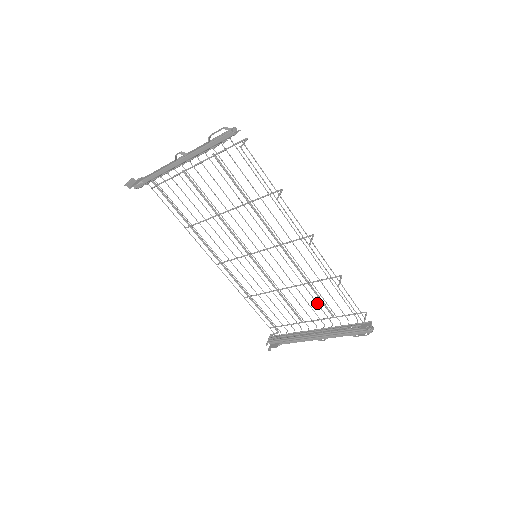
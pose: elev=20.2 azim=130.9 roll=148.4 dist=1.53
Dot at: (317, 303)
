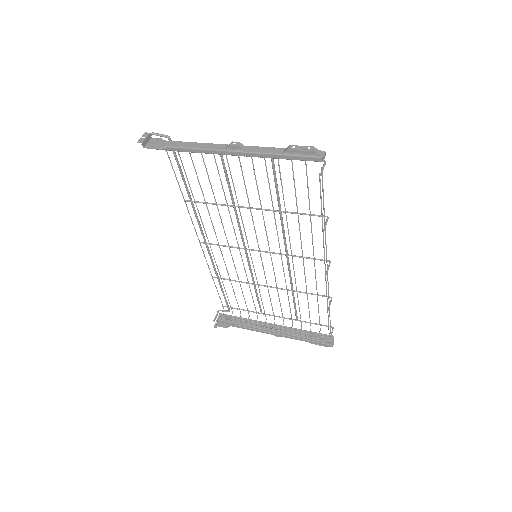
Dot at: occluded
